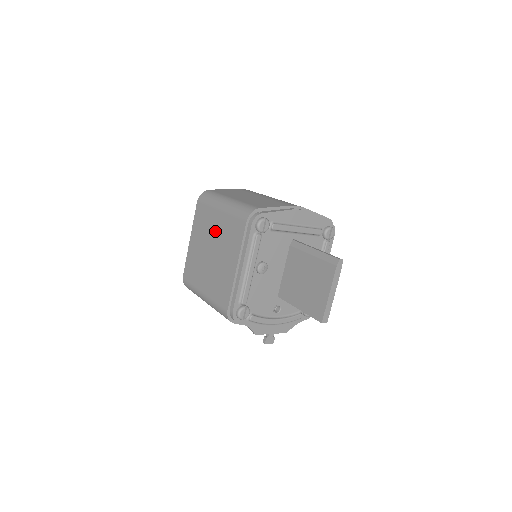
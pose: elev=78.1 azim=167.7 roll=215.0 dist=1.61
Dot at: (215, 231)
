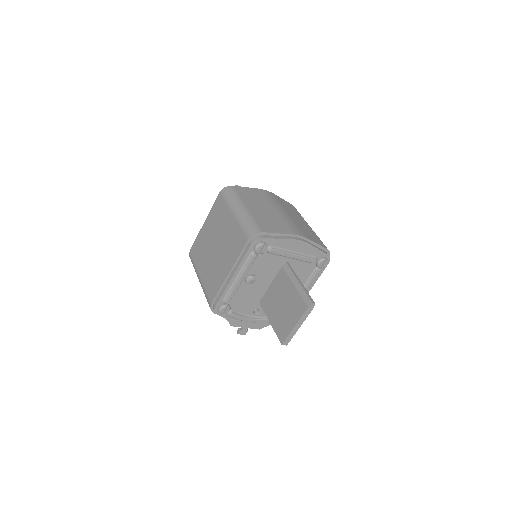
Dot at: (224, 230)
